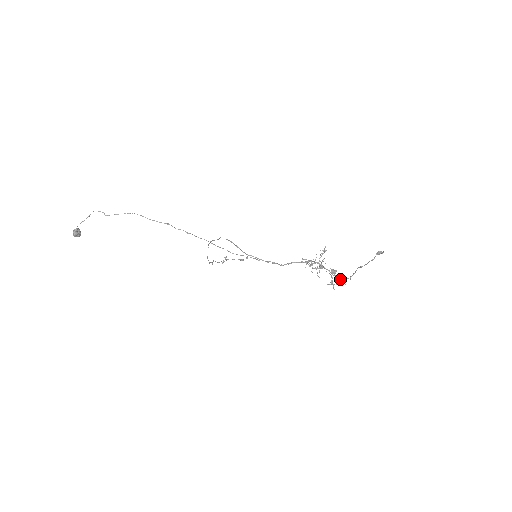
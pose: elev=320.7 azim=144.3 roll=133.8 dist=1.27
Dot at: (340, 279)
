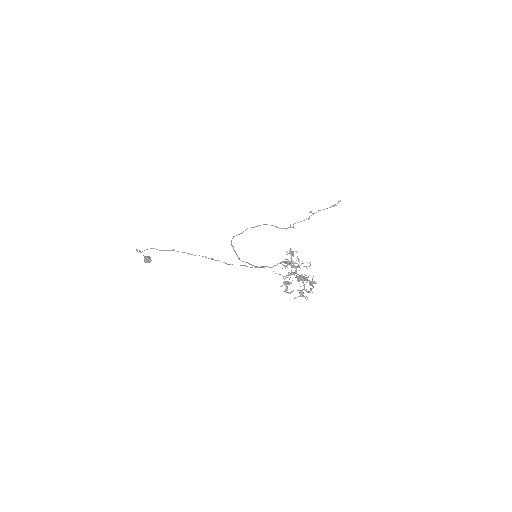
Dot at: (312, 286)
